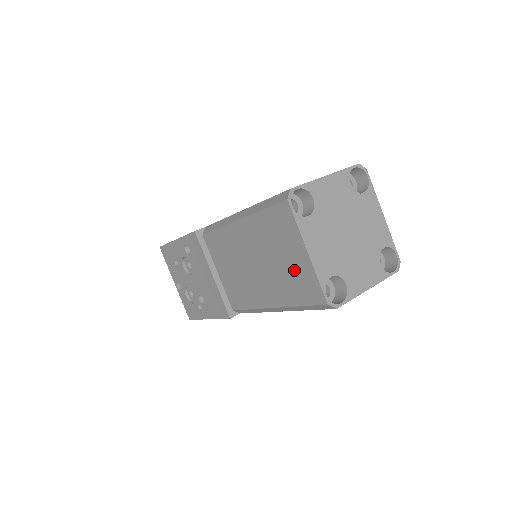
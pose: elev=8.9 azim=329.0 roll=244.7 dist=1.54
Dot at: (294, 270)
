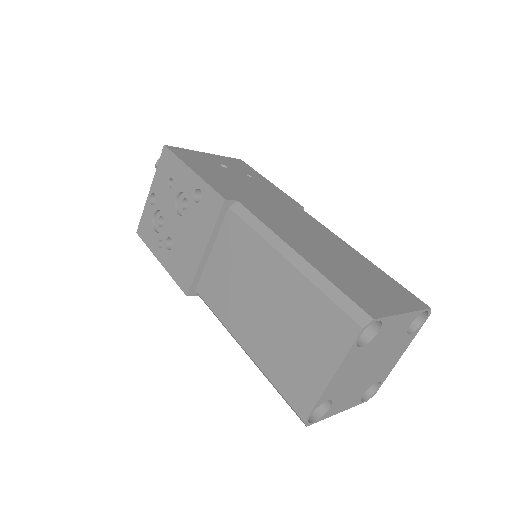
Dot at: (301, 365)
